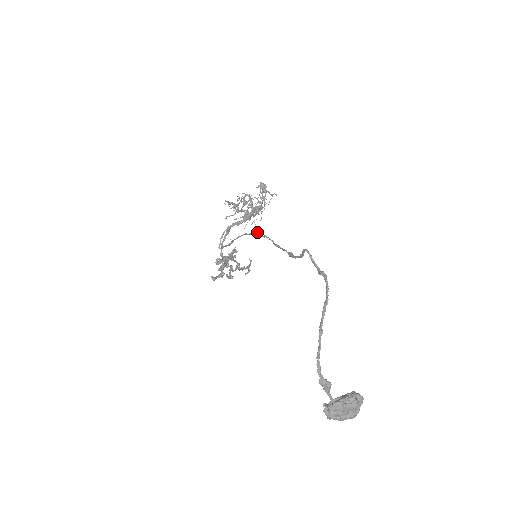
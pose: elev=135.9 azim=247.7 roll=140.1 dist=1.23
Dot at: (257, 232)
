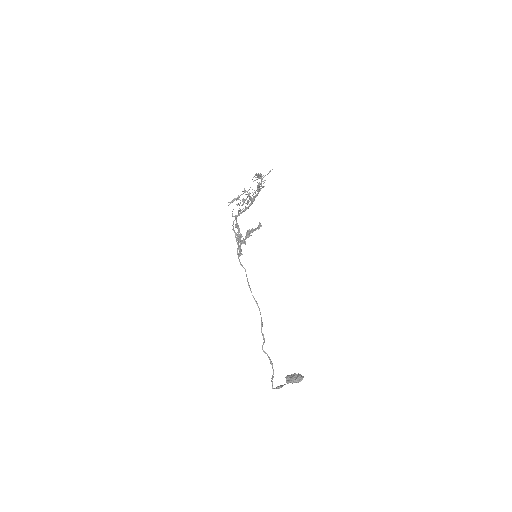
Dot at: (247, 280)
